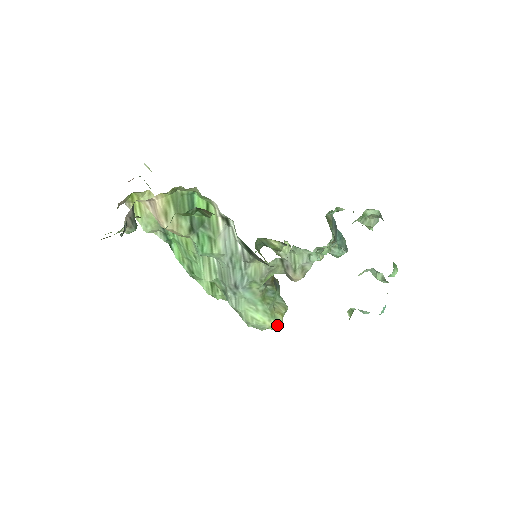
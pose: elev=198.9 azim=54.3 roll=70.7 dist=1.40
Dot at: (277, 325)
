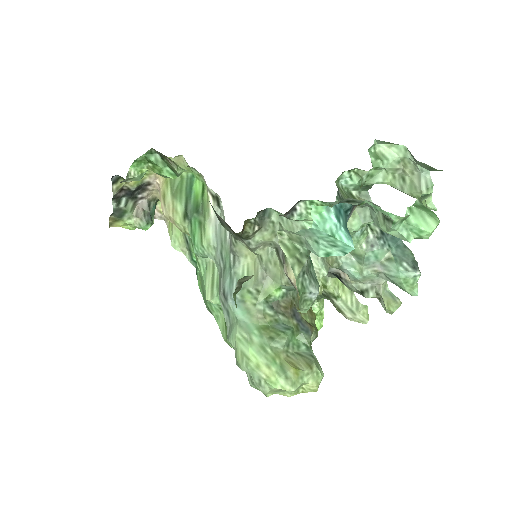
Dot at: (282, 381)
